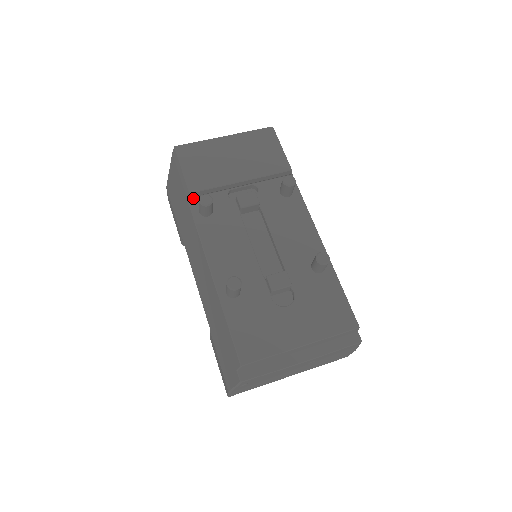
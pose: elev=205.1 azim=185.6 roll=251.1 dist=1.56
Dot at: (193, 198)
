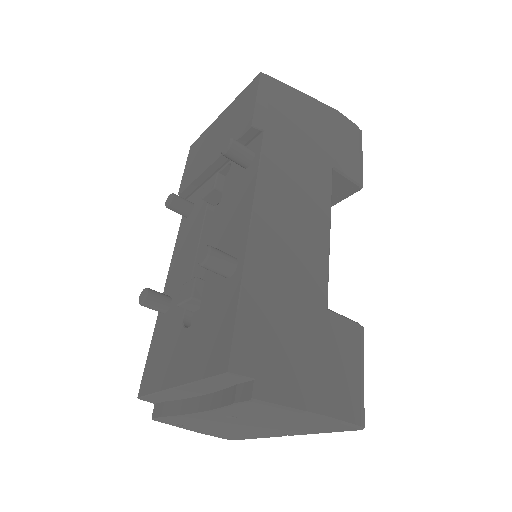
Dot at: (189, 198)
